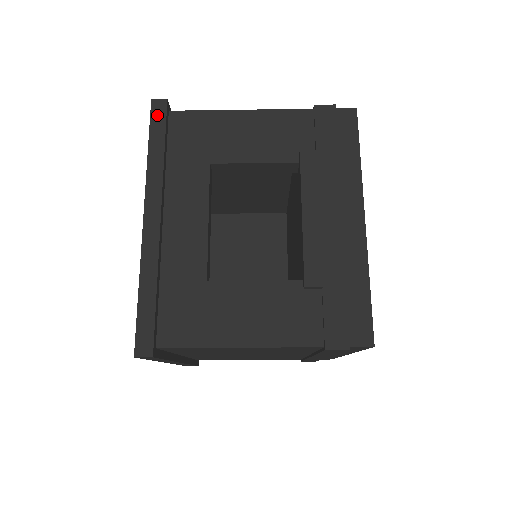
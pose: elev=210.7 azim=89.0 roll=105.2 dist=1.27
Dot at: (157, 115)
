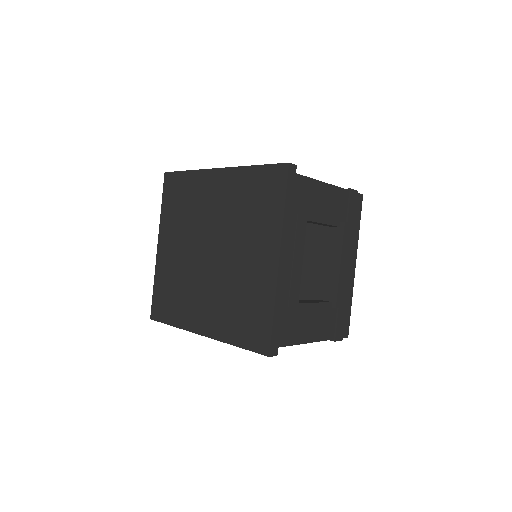
Dot at: (291, 178)
